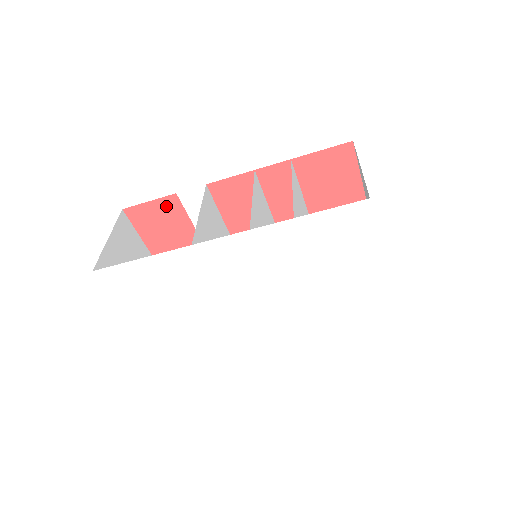
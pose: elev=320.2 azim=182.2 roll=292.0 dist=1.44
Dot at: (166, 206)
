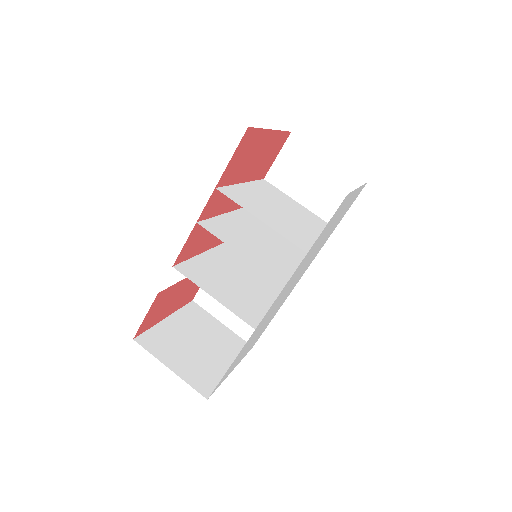
Dot at: (157, 303)
